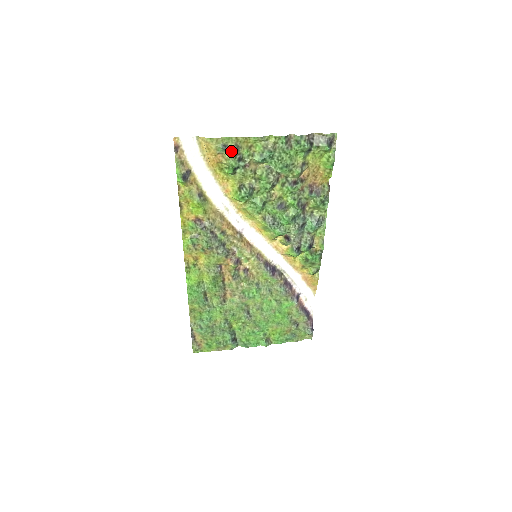
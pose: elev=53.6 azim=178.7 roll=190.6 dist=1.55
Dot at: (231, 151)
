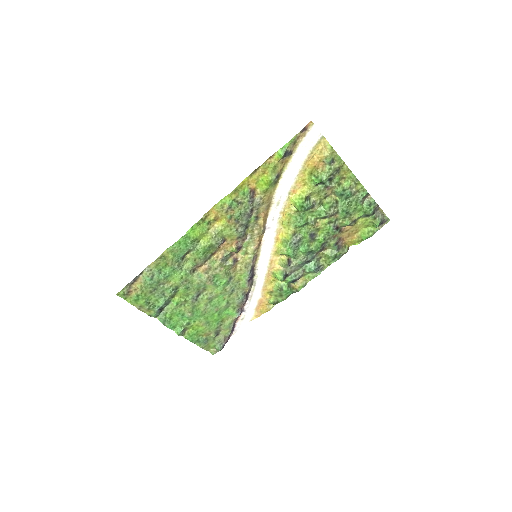
Dot at: (333, 168)
